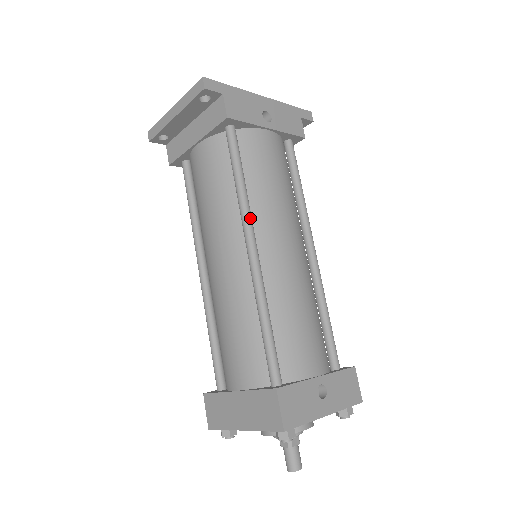
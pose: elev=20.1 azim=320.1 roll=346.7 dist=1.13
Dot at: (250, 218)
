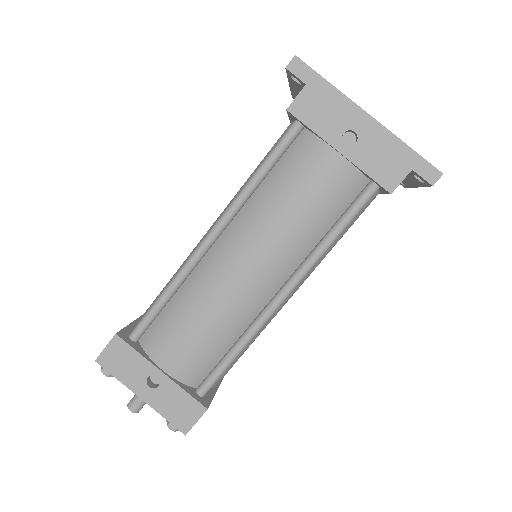
Dot at: (230, 212)
